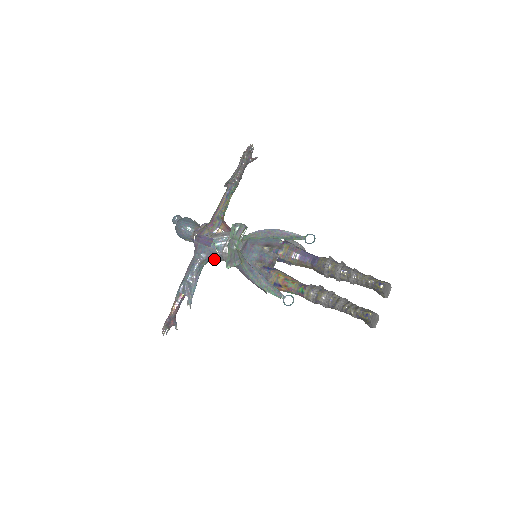
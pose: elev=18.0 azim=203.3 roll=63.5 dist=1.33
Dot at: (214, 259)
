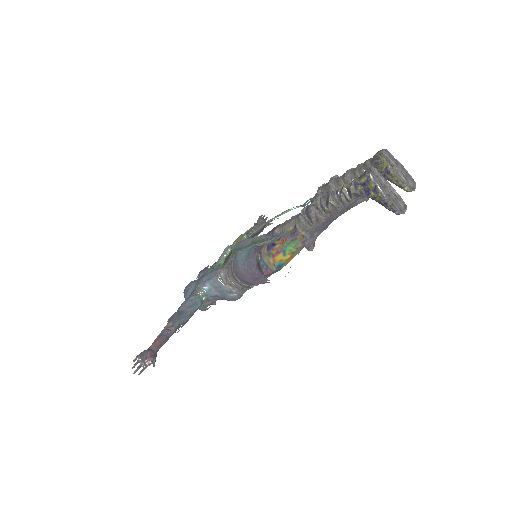
Dot at: (214, 289)
